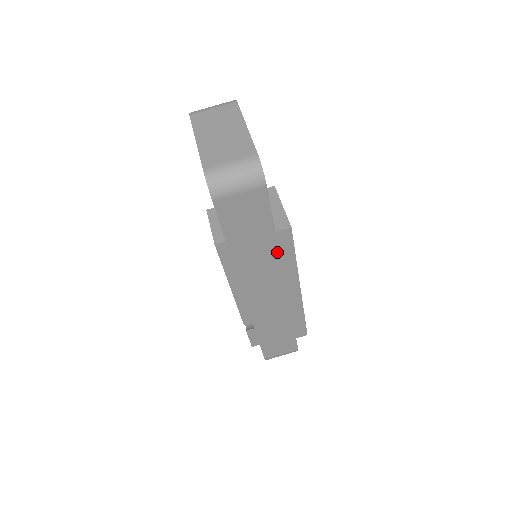
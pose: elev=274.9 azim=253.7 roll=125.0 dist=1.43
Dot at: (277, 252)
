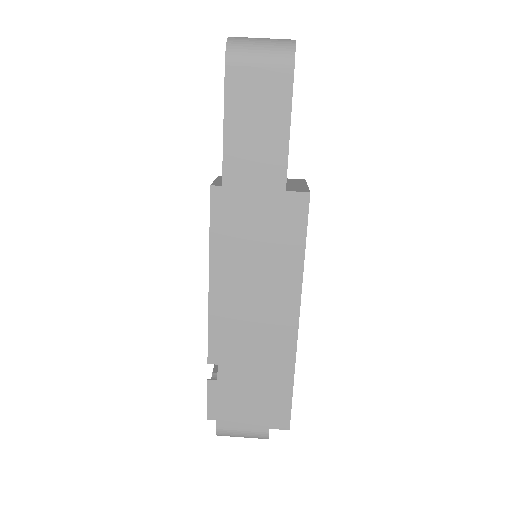
Dot at: (282, 196)
